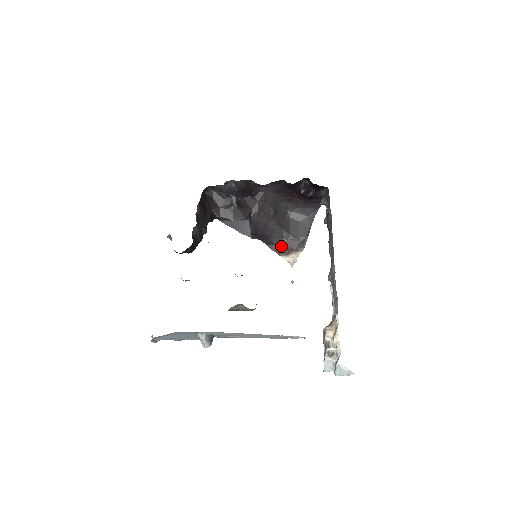
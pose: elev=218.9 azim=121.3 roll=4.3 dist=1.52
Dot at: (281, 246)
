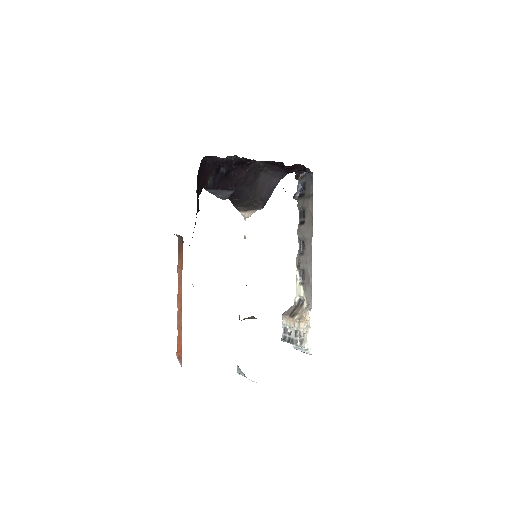
Dot at: (244, 205)
